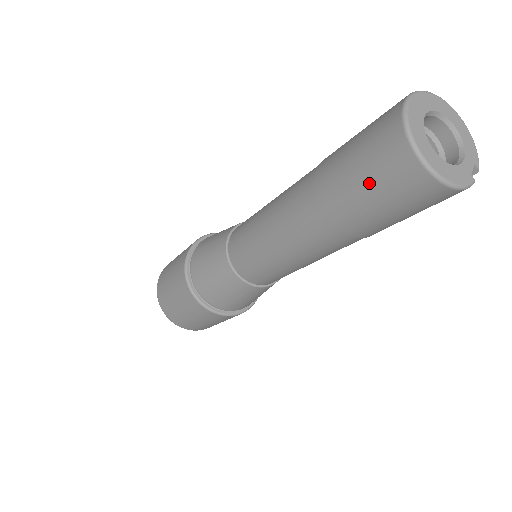
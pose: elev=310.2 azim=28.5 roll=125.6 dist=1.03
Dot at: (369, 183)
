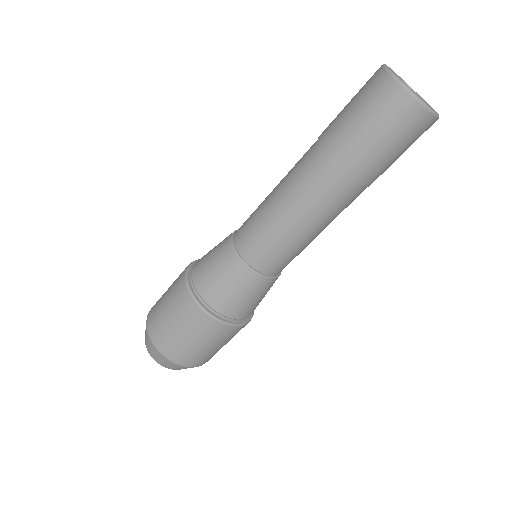
Dot at: (386, 137)
